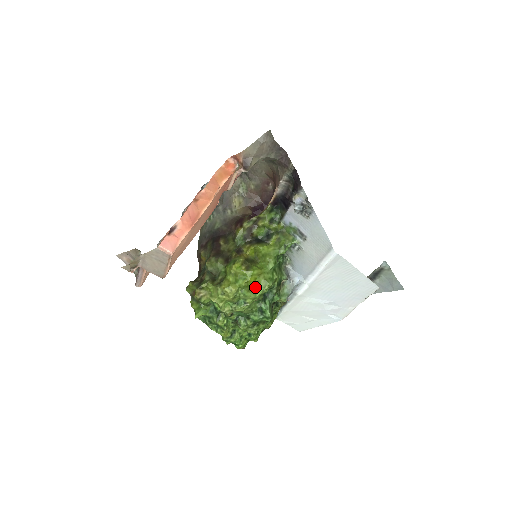
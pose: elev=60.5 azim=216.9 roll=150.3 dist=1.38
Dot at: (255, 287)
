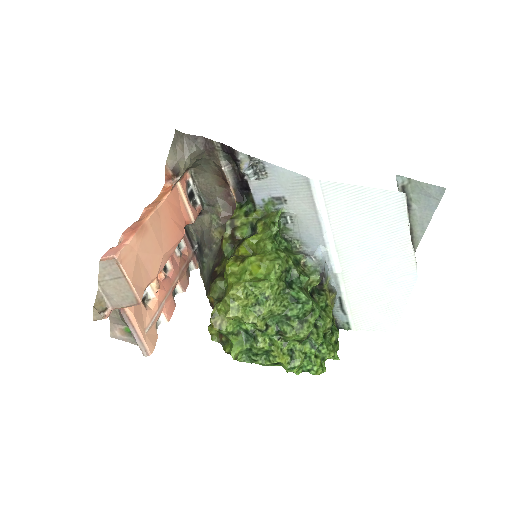
Dot at: (265, 275)
